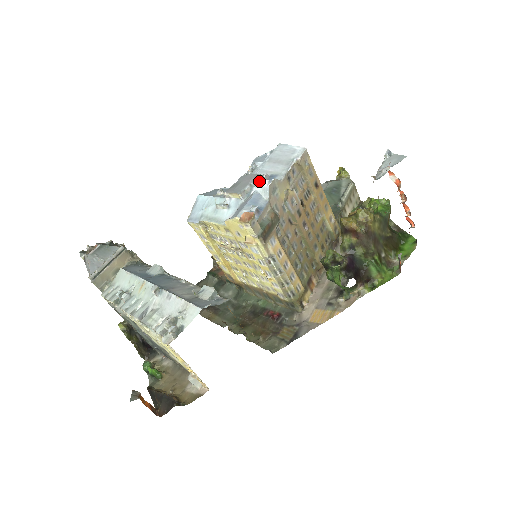
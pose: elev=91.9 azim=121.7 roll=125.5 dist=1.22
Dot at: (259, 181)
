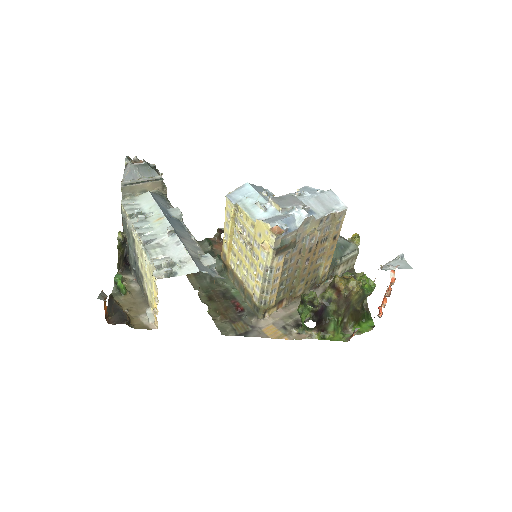
Dot at: (301, 209)
